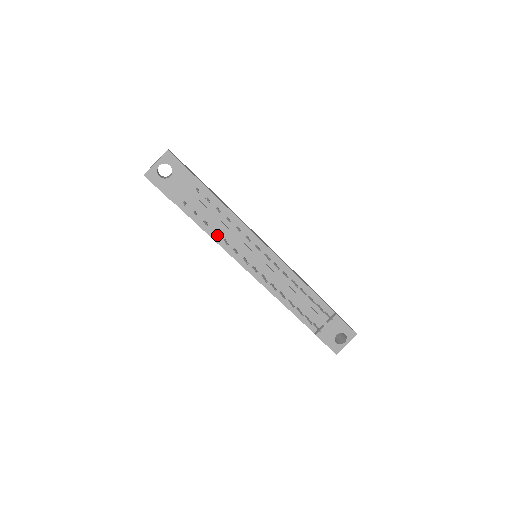
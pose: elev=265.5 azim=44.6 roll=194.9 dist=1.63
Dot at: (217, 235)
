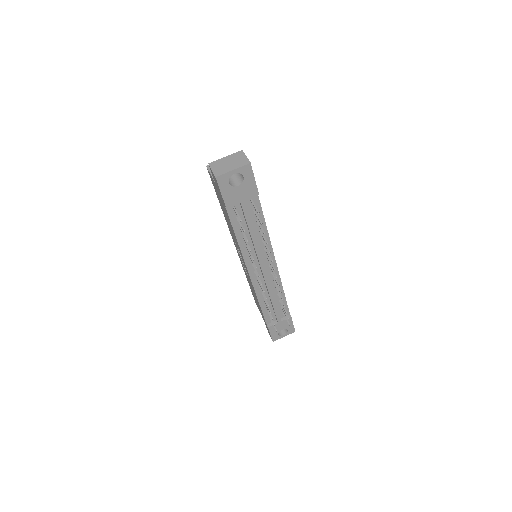
Dot at: occluded
